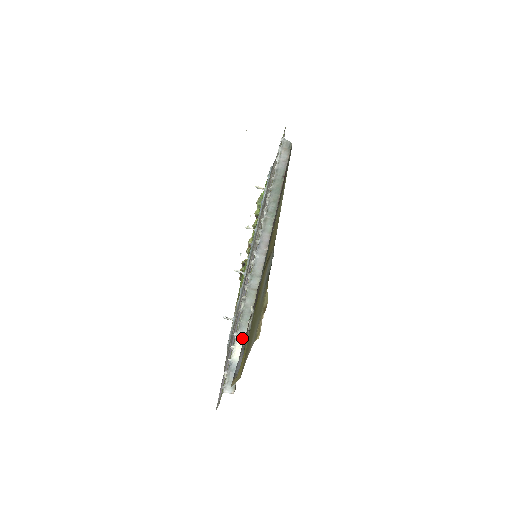
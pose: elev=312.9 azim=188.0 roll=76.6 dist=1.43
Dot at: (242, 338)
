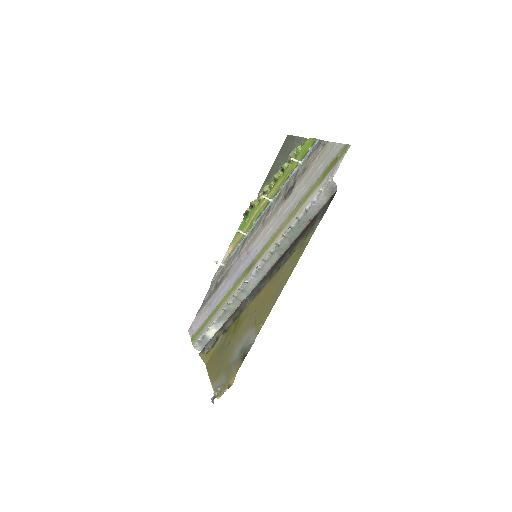
Dot at: (218, 326)
